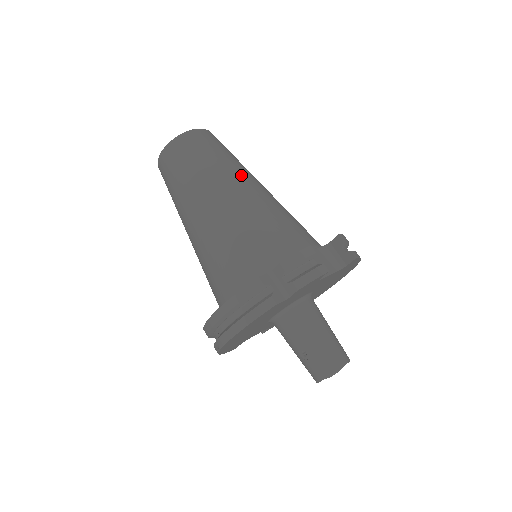
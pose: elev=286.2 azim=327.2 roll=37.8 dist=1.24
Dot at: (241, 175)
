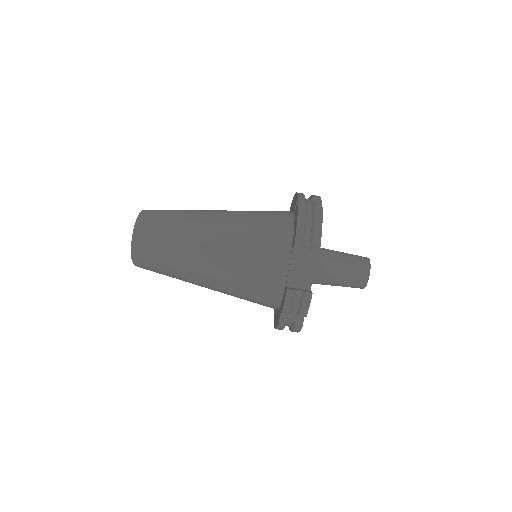
Dot at: (195, 251)
